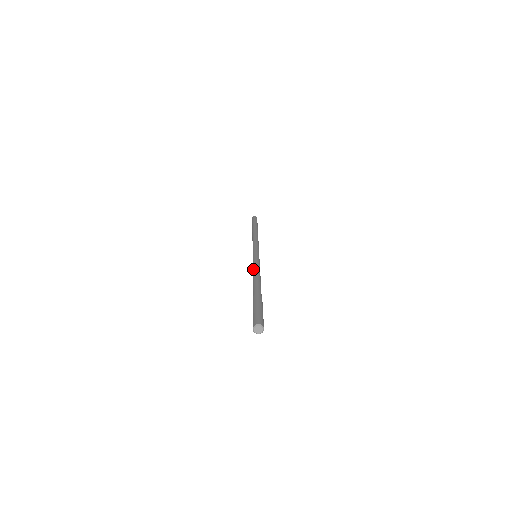
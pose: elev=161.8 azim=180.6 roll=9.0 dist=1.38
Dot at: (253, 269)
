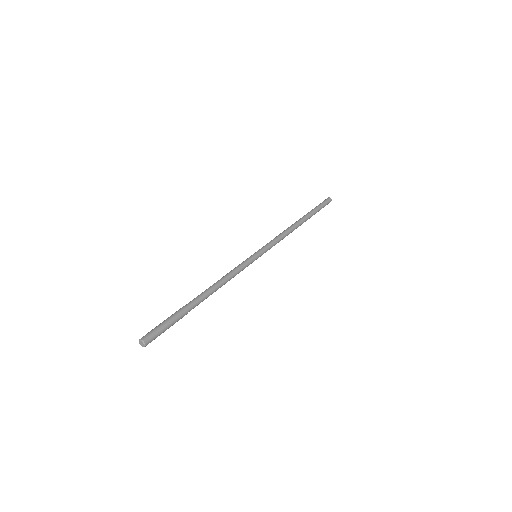
Dot at: (226, 274)
